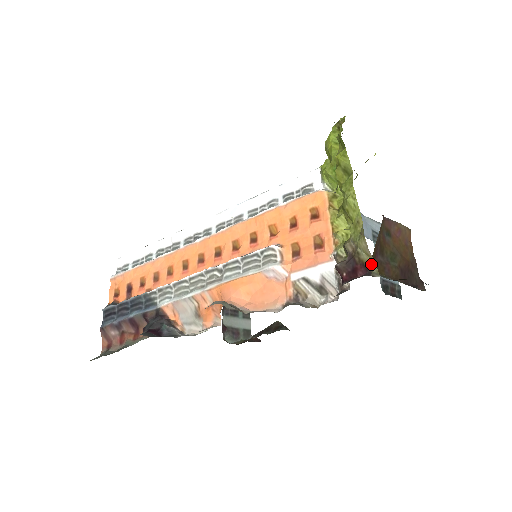
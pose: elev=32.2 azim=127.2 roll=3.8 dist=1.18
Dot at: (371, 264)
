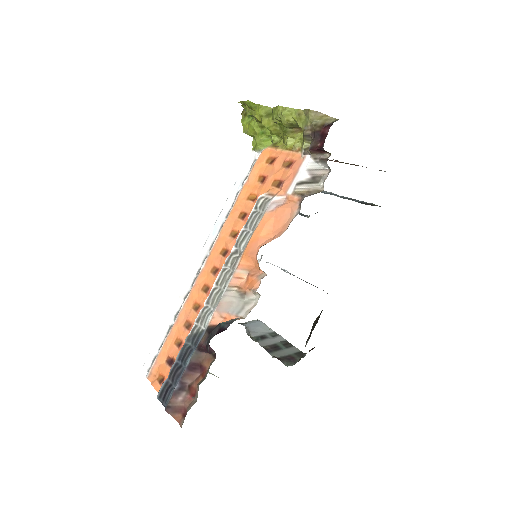
Dot at: (328, 120)
